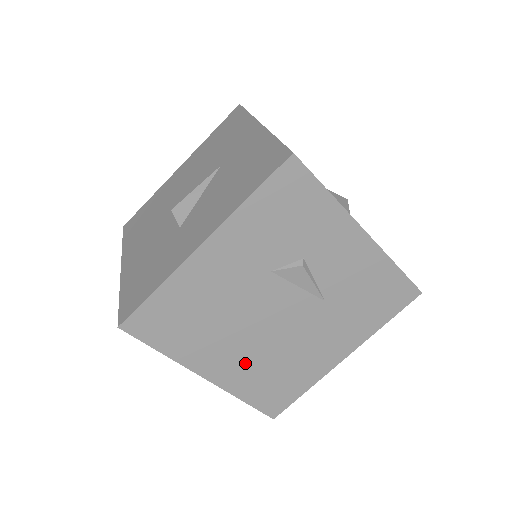
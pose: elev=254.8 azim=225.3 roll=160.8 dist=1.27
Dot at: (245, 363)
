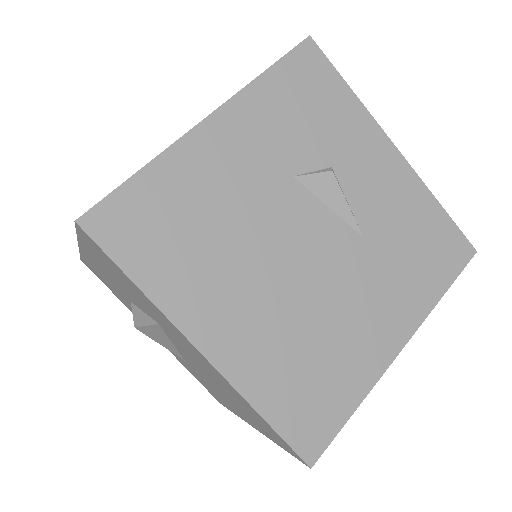
Dot at: (263, 330)
